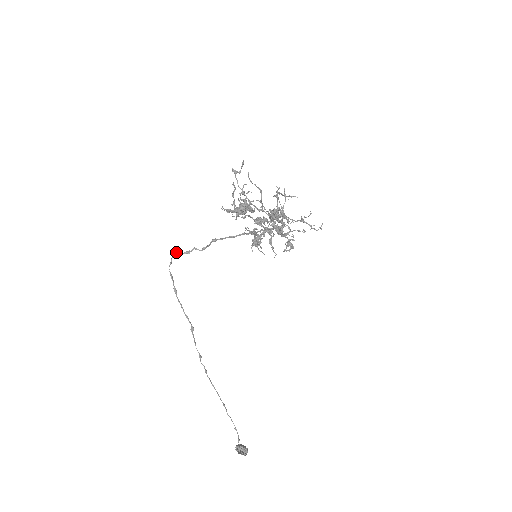
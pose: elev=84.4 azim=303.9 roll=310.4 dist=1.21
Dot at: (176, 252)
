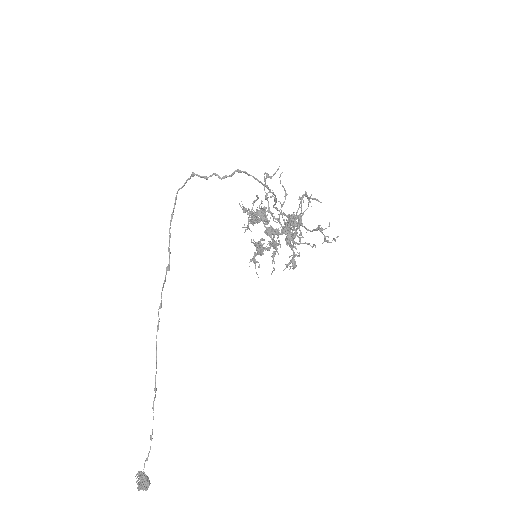
Dot at: (194, 174)
